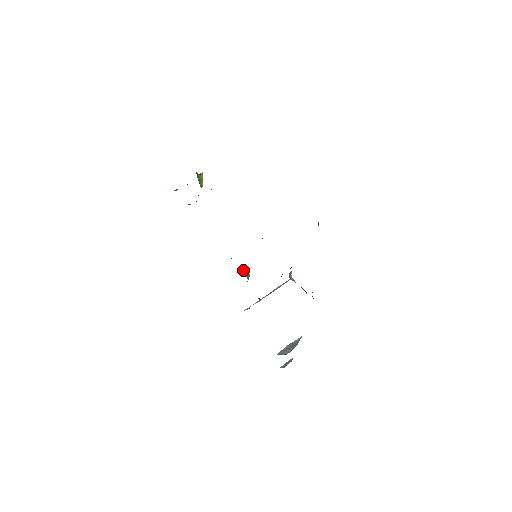
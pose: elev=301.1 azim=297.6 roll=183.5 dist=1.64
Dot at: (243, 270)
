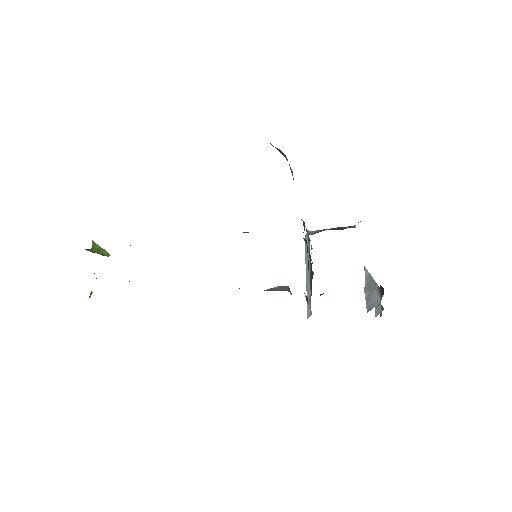
Dot at: (272, 289)
